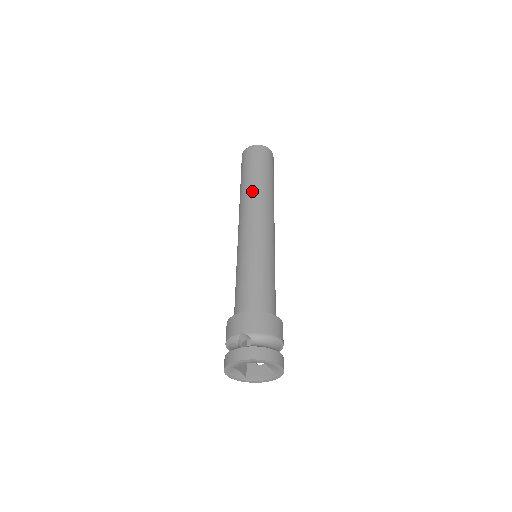
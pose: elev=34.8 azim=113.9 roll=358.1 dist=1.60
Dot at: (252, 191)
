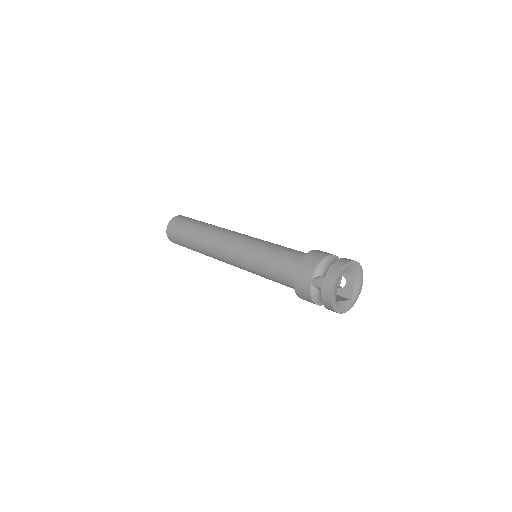
Dot at: (202, 239)
